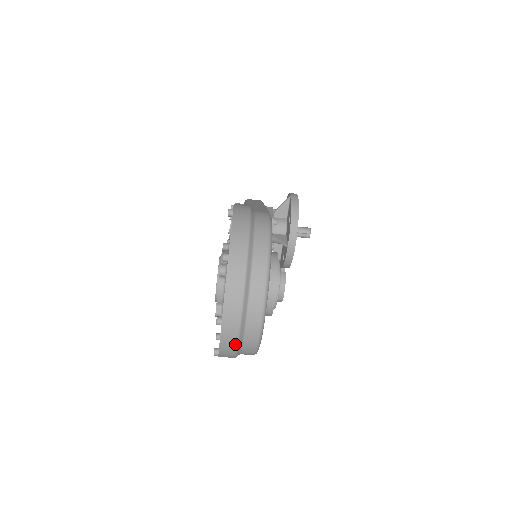
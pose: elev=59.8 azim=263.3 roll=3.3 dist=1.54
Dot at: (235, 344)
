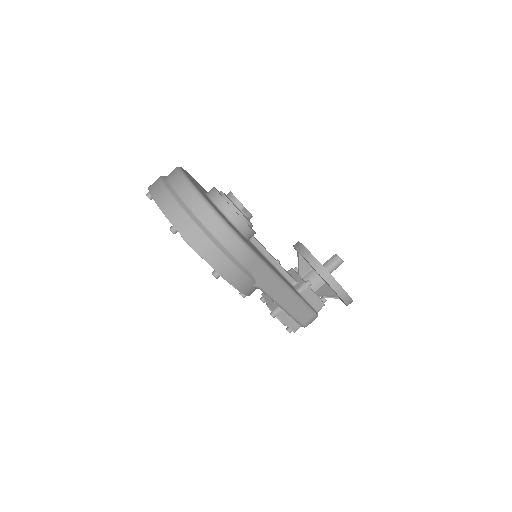
Dot at: (166, 192)
